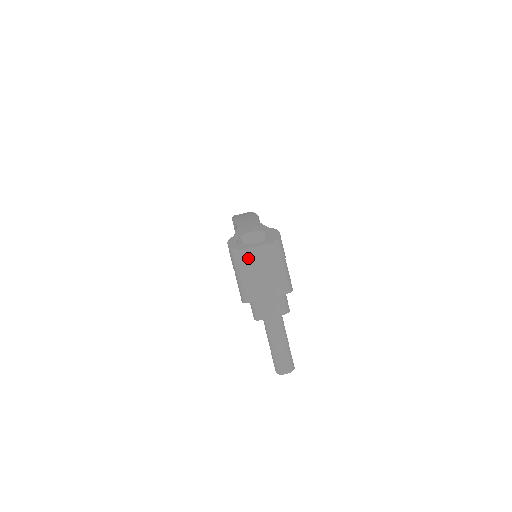
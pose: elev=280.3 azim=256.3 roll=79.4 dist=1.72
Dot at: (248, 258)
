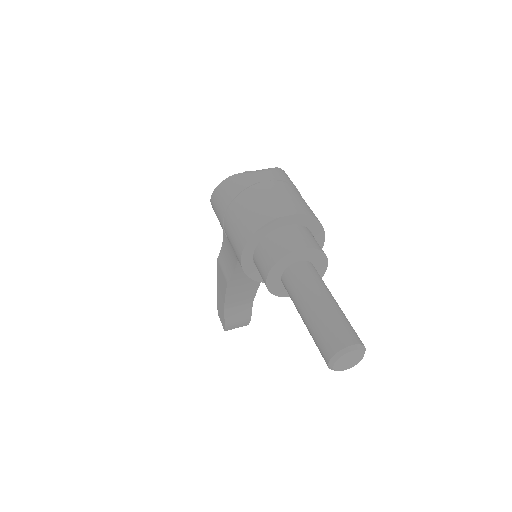
Dot at: (244, 178)
